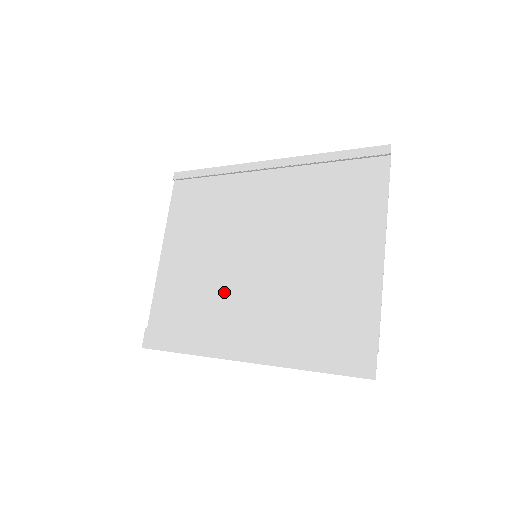
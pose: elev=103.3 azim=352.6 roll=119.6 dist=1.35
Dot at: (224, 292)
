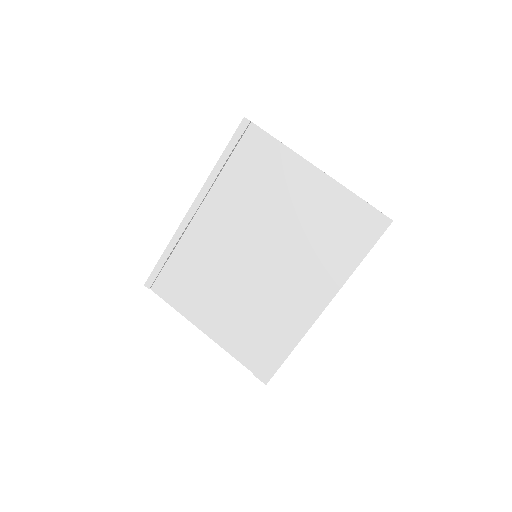
Dot at: (266, 295)
